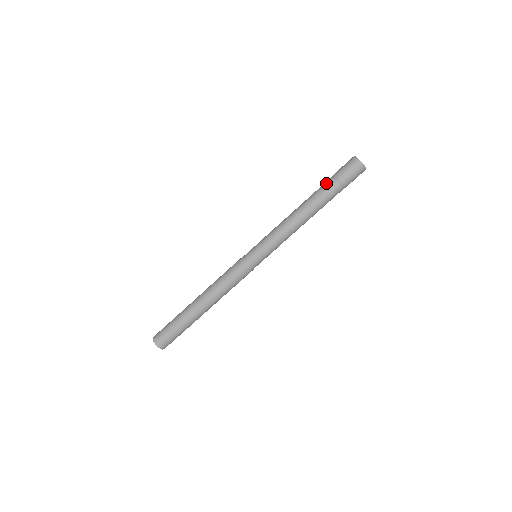
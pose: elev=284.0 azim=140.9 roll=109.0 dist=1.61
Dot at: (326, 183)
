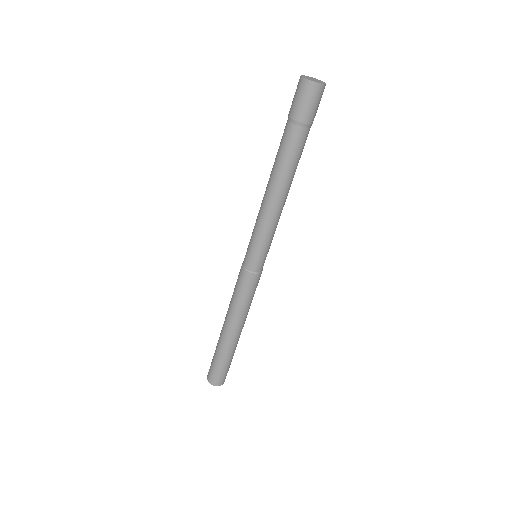
Dot at: (284, 131)
